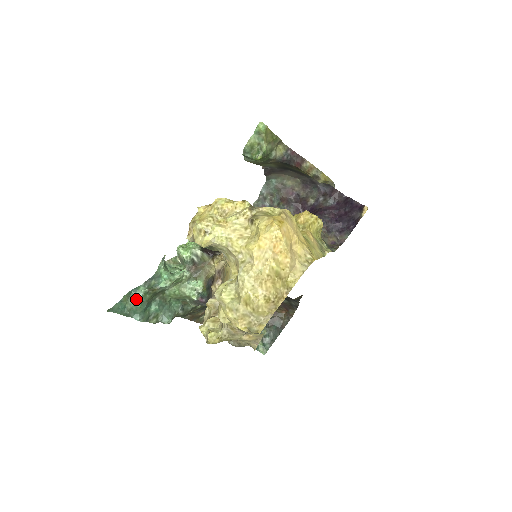
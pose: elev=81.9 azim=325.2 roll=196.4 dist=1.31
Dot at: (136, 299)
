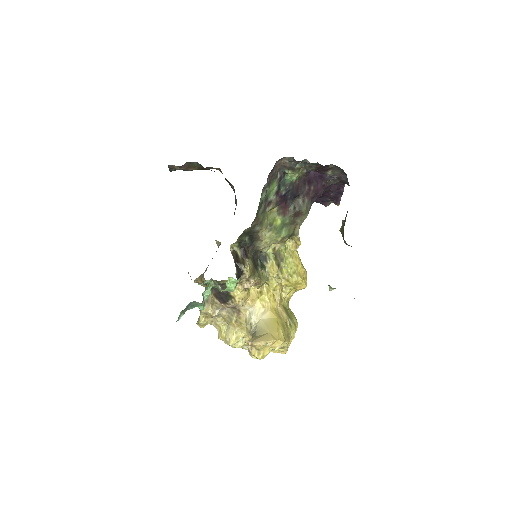
Dot at: occluded
